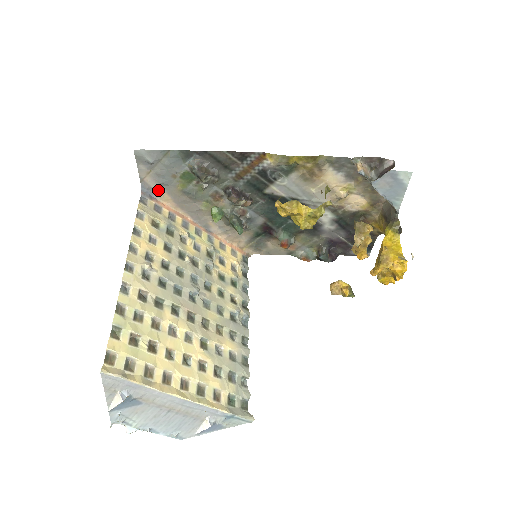
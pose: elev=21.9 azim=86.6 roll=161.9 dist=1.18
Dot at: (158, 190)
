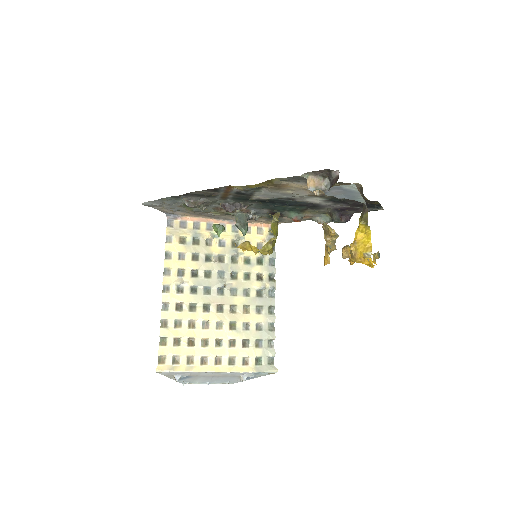
Dot at: (177, 213)
